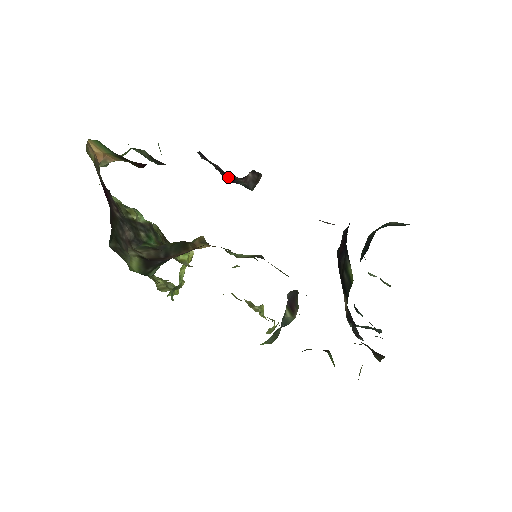
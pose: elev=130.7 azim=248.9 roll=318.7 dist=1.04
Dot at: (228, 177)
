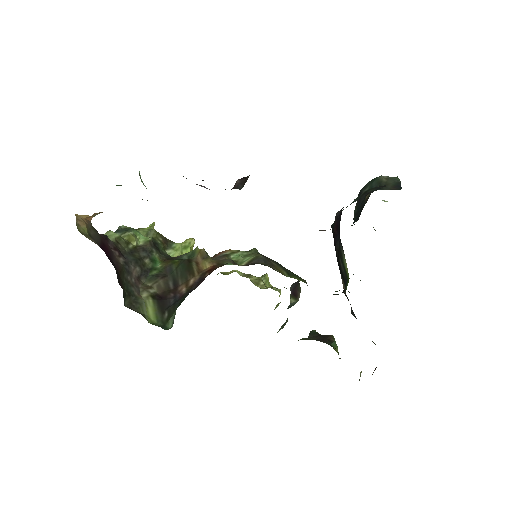
Dot at: occluded
